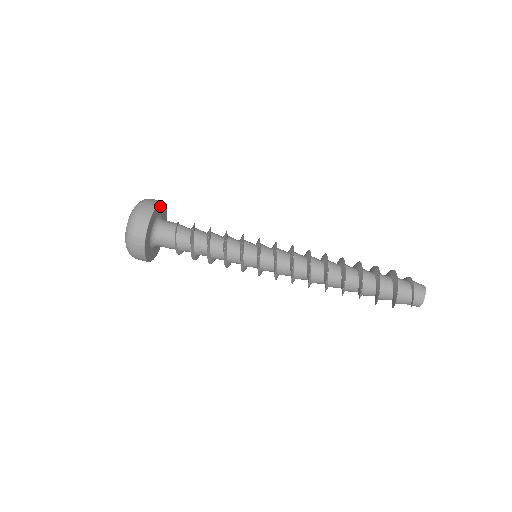
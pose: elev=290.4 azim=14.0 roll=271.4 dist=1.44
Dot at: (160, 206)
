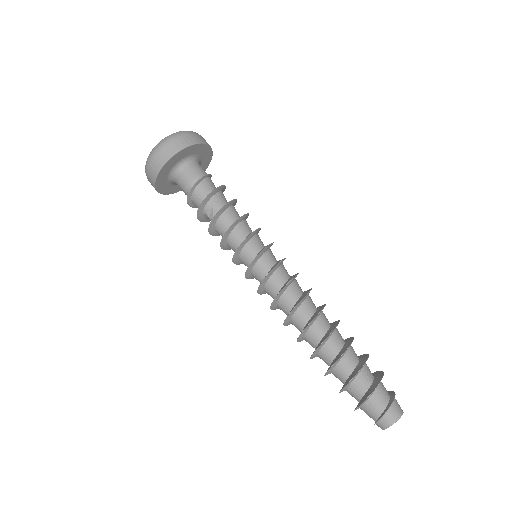
Dot at: (209, 154)
